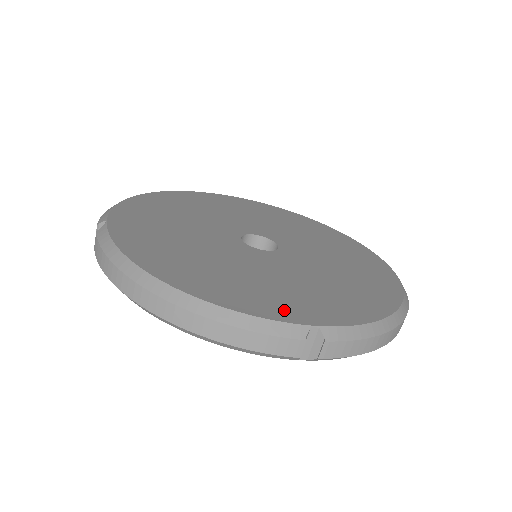
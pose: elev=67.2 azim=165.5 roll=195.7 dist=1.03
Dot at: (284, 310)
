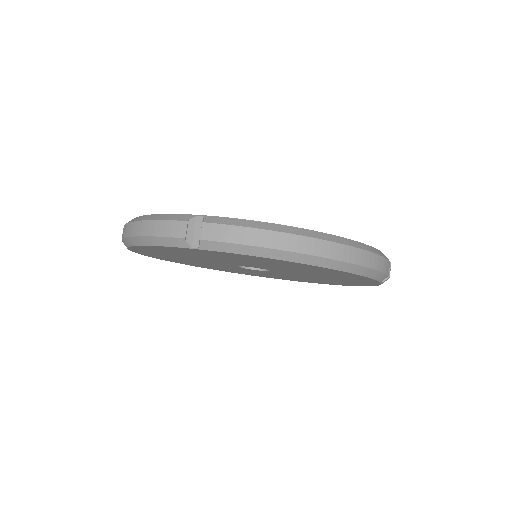
Dot at: occluded
